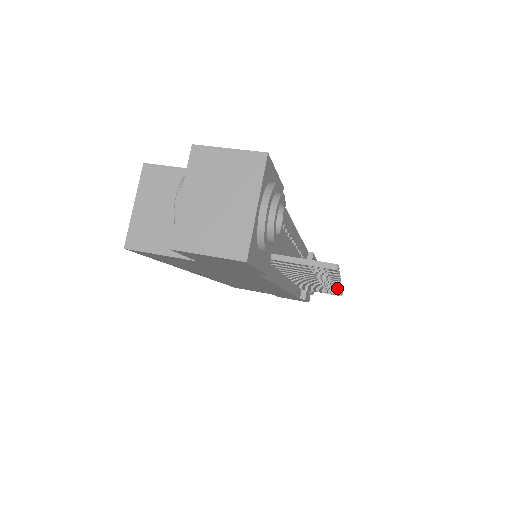
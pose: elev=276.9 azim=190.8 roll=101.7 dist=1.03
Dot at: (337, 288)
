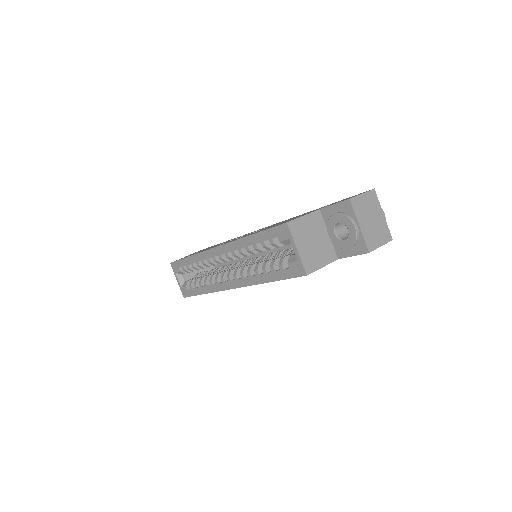
Dot at: occluded
